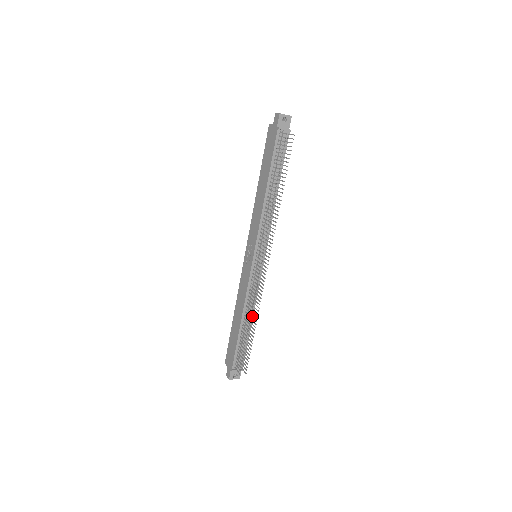
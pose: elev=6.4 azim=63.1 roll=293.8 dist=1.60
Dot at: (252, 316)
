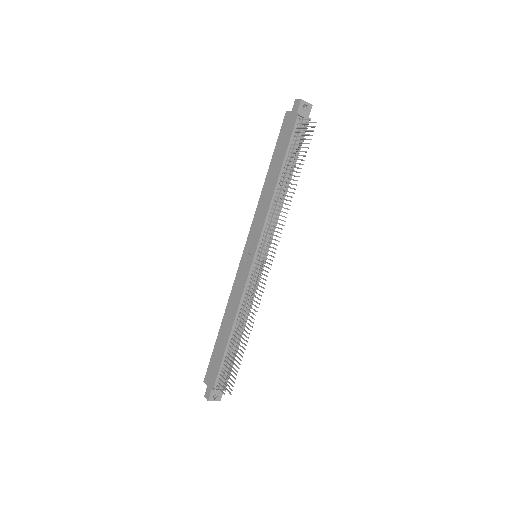
Dot at: occluded
